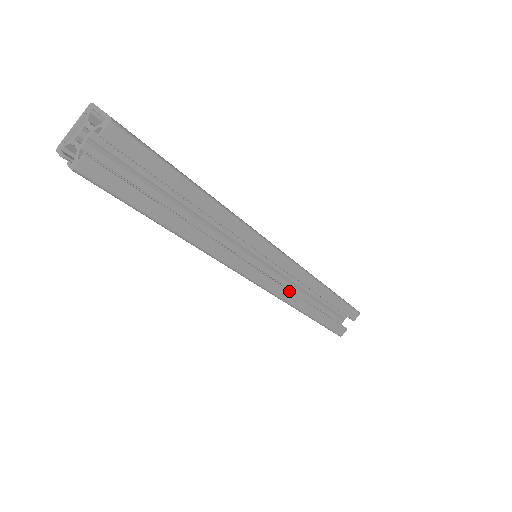
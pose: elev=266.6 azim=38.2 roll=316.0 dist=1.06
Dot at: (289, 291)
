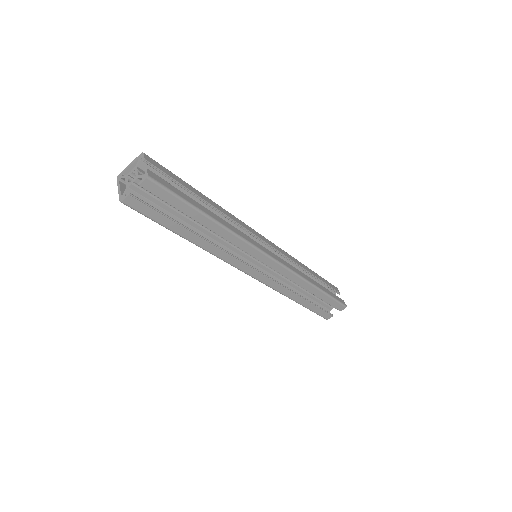
Dot at: (292, 266)
